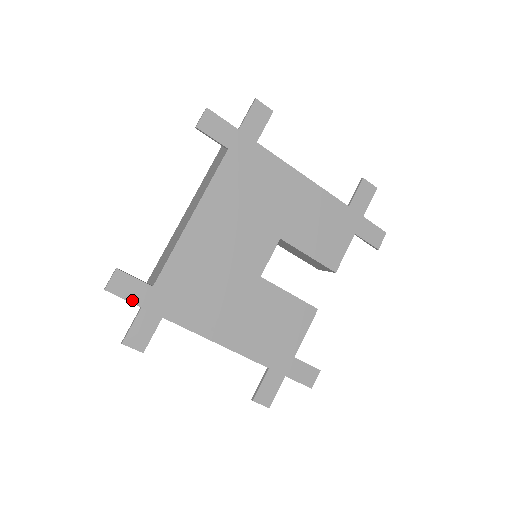
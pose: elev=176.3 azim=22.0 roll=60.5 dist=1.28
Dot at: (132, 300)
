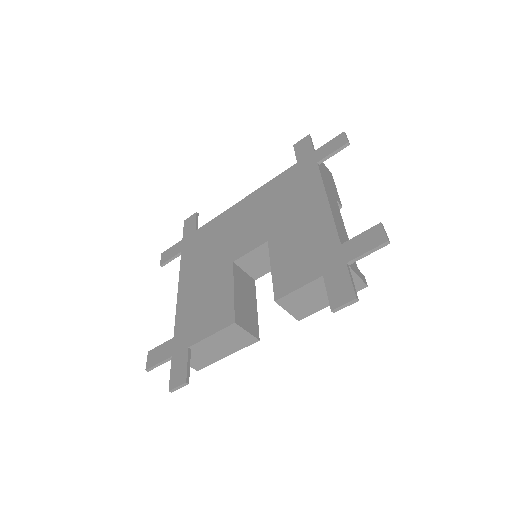
Dot at: (184, 233)
